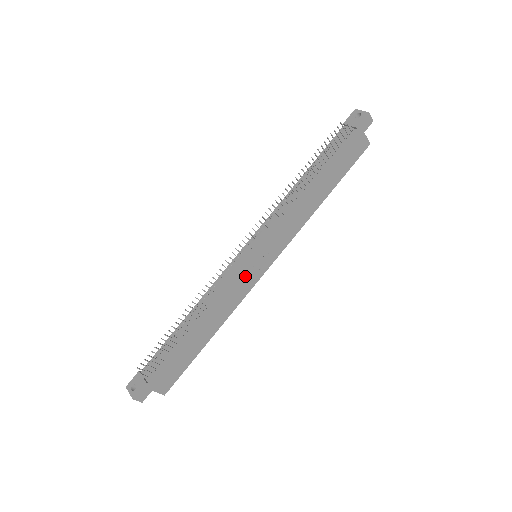
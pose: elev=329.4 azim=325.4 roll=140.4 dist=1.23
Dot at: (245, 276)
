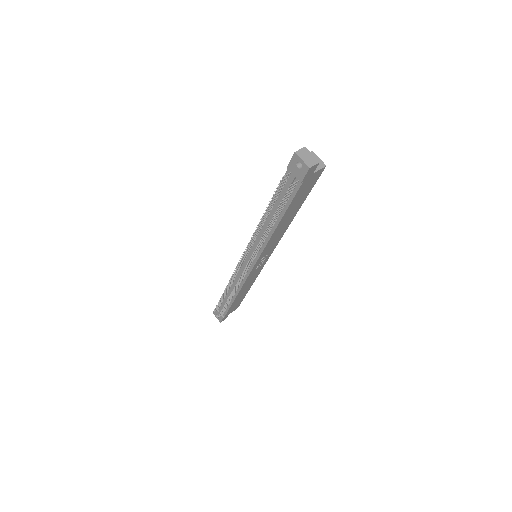
Dot at: (254, 272)
